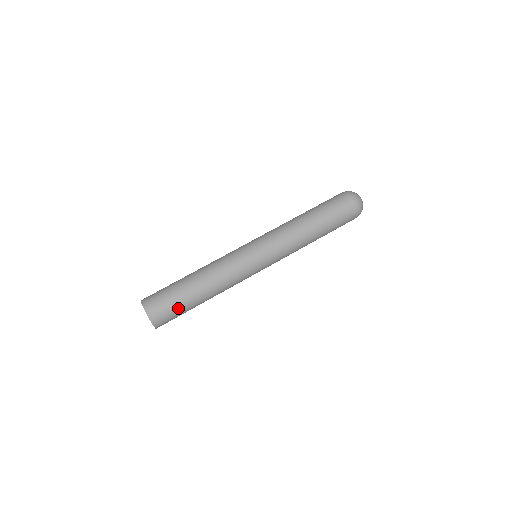
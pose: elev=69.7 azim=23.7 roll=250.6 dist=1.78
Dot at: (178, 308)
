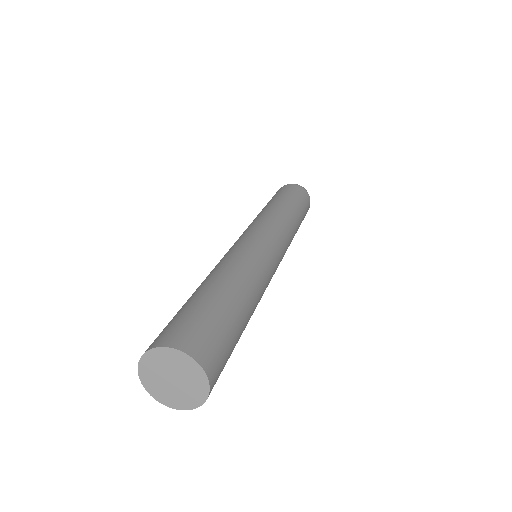
Dot at: (216, 318)
